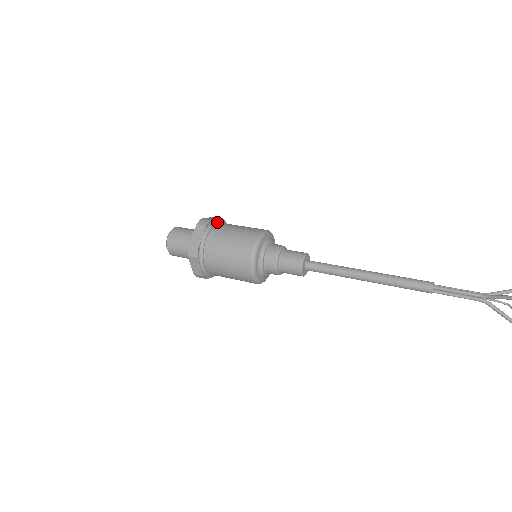
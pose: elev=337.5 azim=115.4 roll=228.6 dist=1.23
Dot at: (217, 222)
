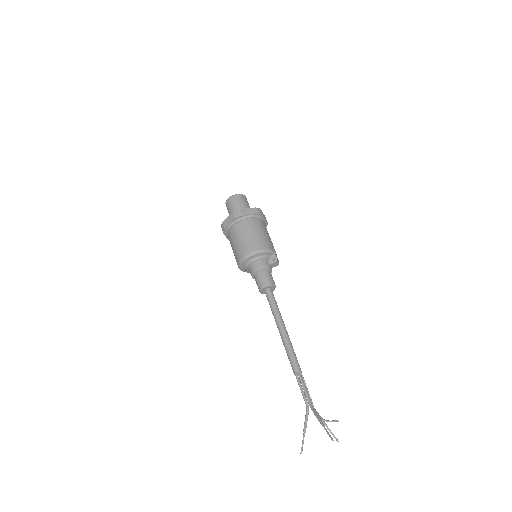
Dot at: (230, 227)
